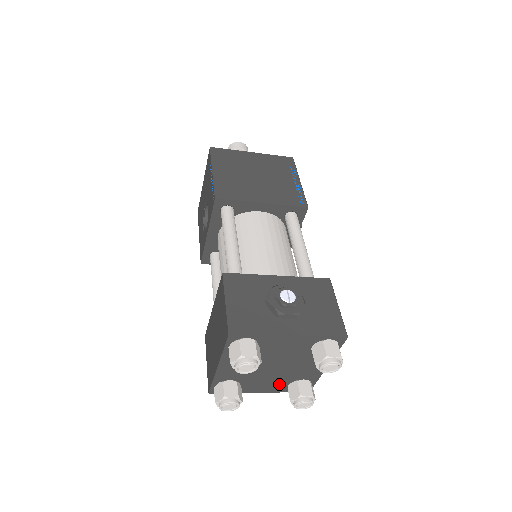
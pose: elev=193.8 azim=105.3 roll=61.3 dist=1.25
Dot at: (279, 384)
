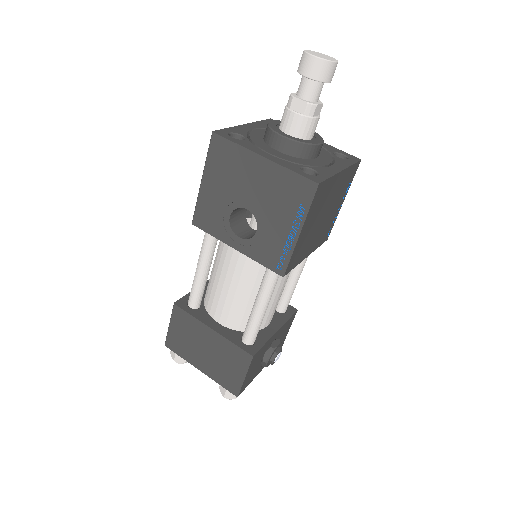
Dot at: occluded
